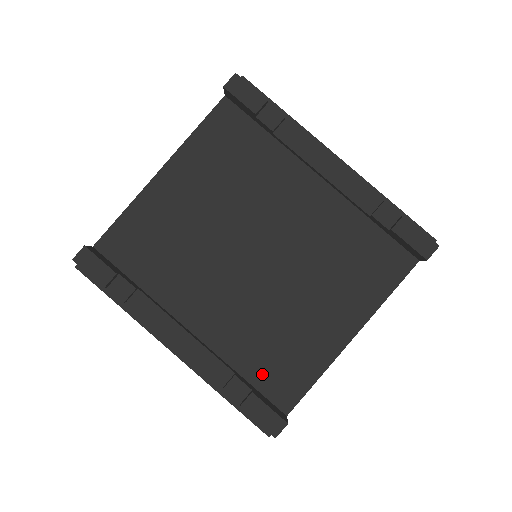
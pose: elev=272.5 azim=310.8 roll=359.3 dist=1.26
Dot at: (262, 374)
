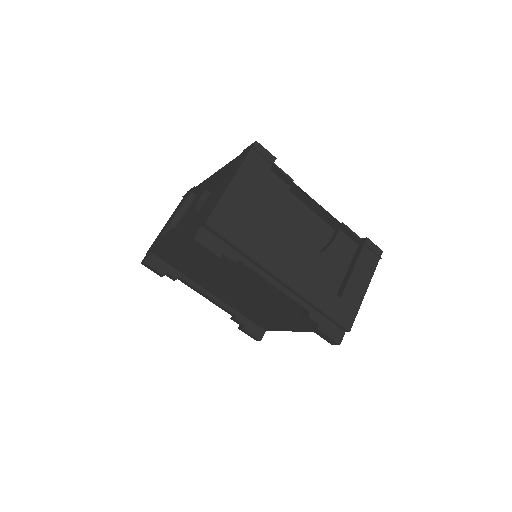
Dot at: (251, 318)
